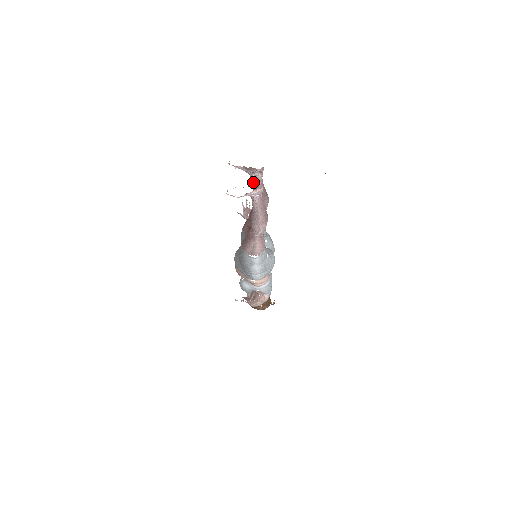
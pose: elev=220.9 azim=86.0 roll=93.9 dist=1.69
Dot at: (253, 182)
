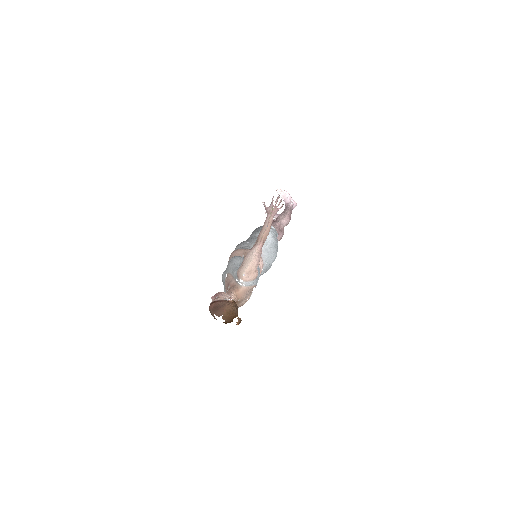
Dot at: occluded
